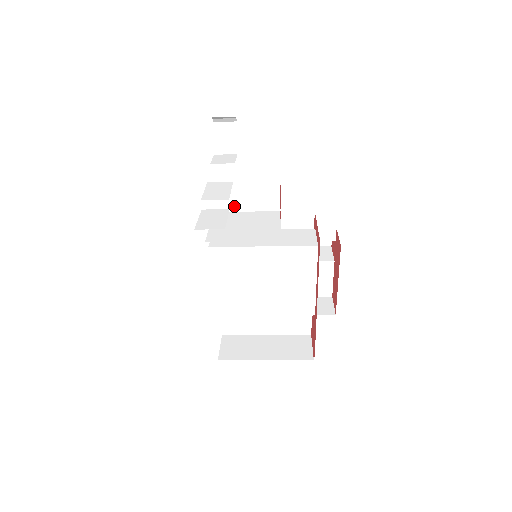
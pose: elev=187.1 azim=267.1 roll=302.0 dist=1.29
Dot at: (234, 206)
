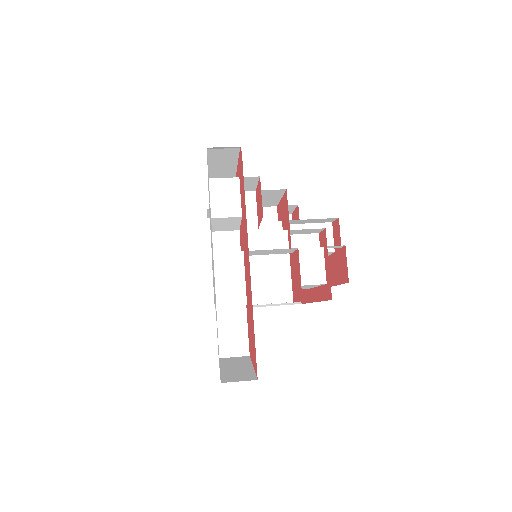
Dot at: occluded
